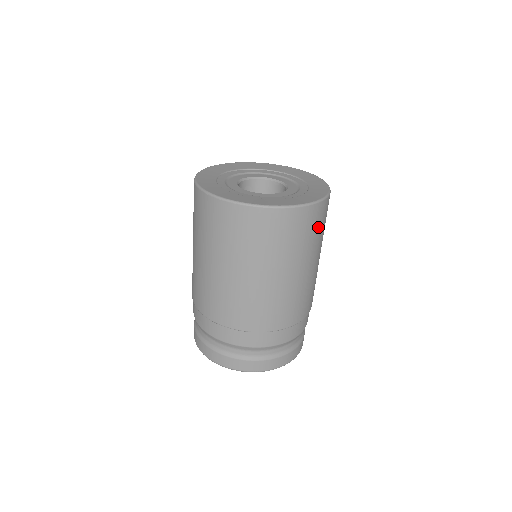
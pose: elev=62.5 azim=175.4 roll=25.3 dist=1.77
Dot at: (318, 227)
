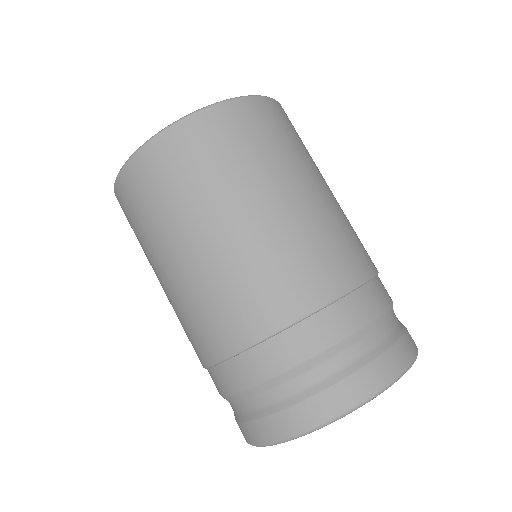
Dot at: (283, 132)
